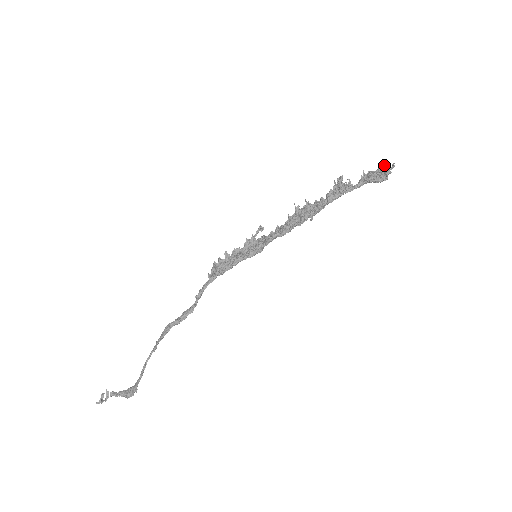
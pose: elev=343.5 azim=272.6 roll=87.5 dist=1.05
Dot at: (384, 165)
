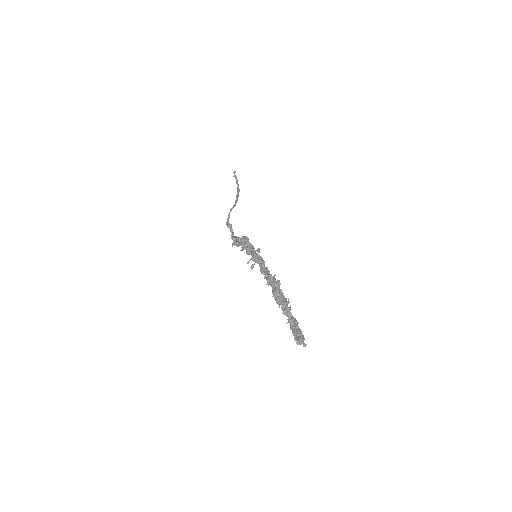
Dot at: (298, 339)
